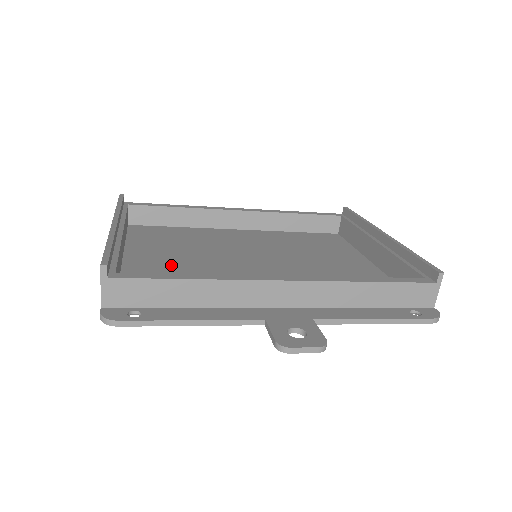
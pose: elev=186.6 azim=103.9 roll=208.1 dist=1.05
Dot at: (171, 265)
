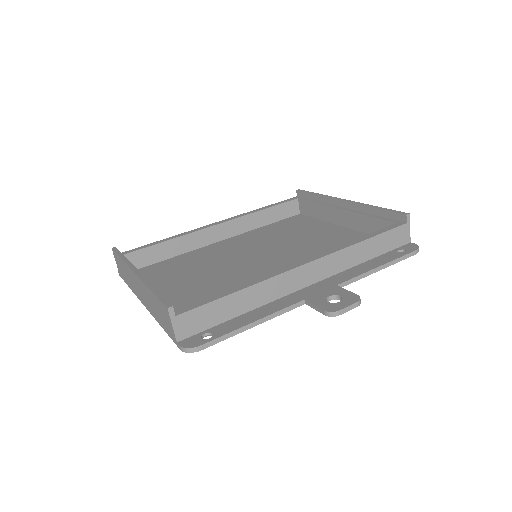
Dot at: (197, 290)
